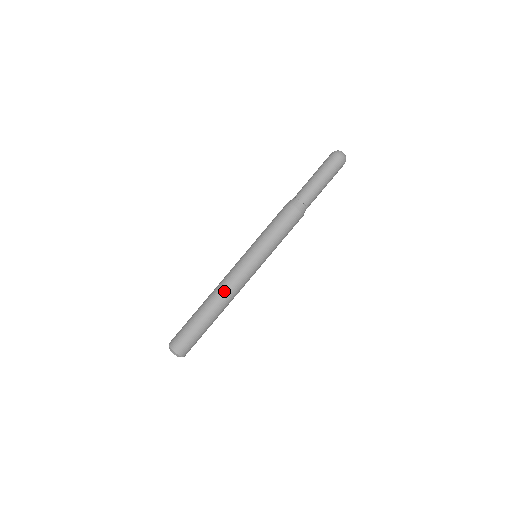
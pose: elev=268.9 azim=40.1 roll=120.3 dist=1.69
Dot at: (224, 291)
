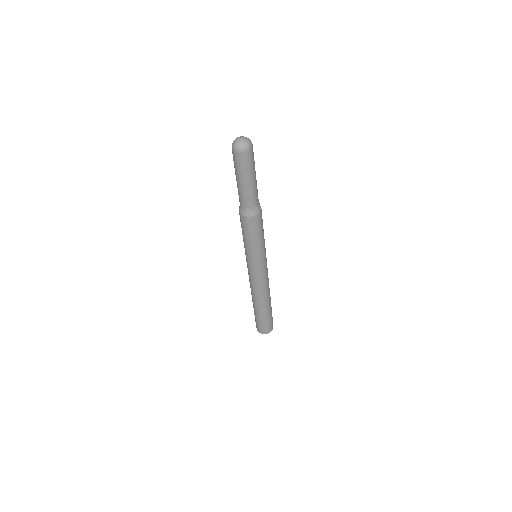
Dot at: (256, 293)
